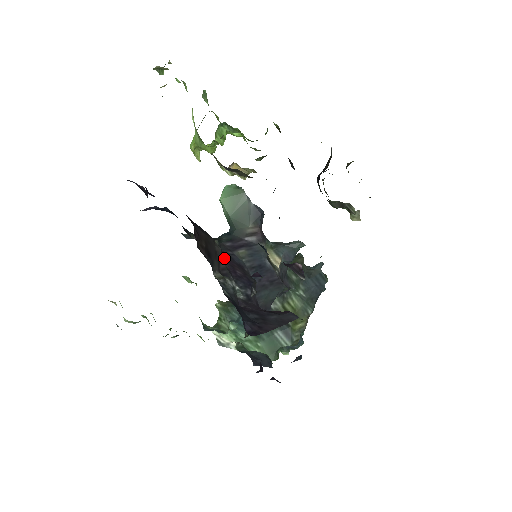
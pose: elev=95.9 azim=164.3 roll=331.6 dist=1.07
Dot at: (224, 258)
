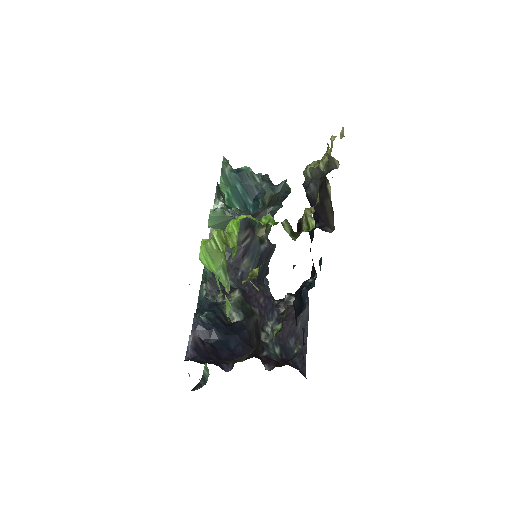
Dot at: (249, 299)
